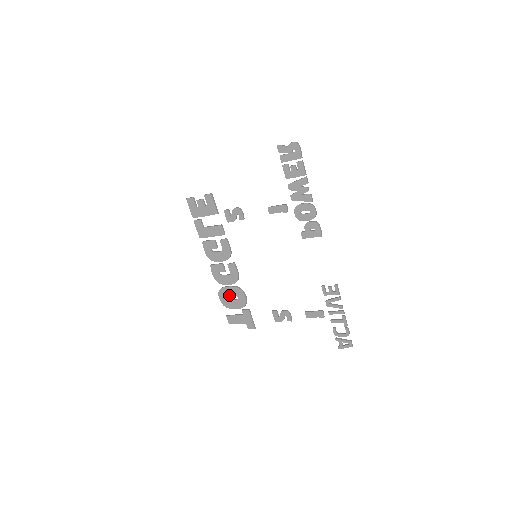
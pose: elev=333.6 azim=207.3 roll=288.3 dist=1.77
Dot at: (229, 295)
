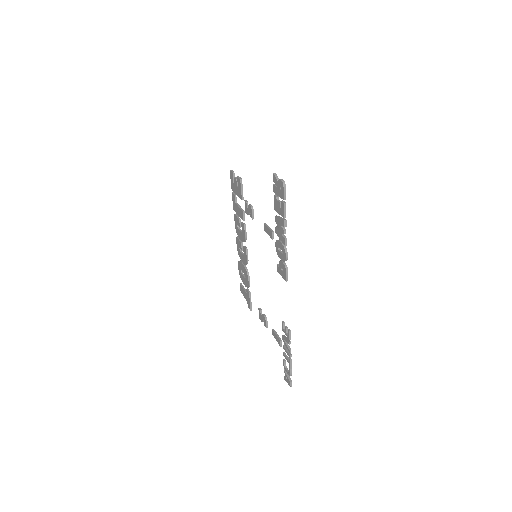
Dot at: (242, 270)
